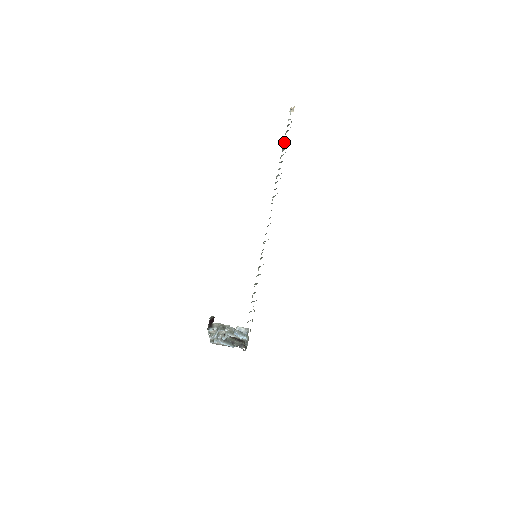
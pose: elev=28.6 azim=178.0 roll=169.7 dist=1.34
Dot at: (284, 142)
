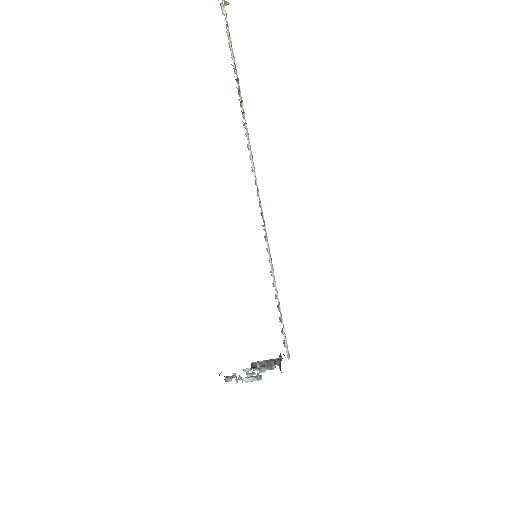
Dot at: (233, 68)
